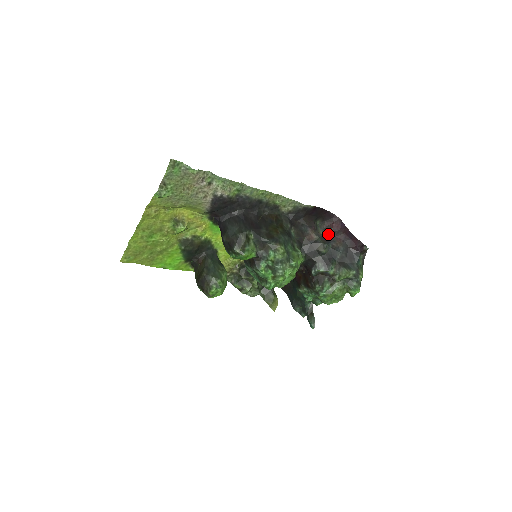
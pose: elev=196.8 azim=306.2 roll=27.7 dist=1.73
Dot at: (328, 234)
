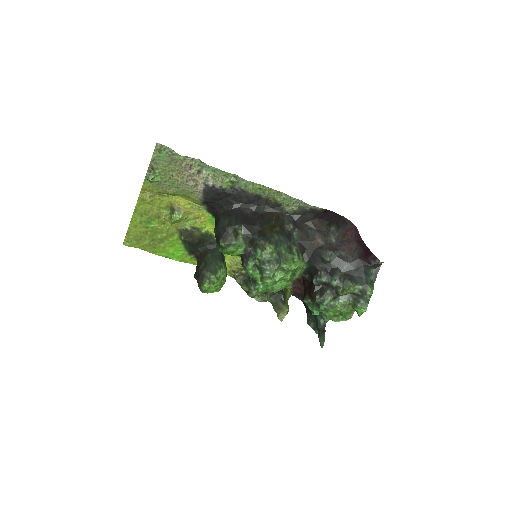
Dot at: (340, 242)
